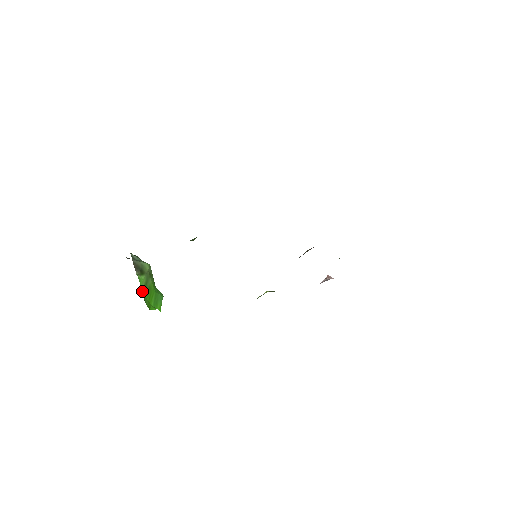
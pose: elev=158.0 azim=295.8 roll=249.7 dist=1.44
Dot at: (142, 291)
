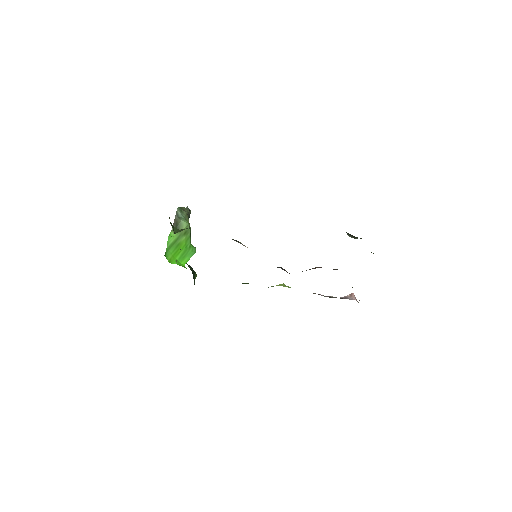
Dot at: (168, 246)
